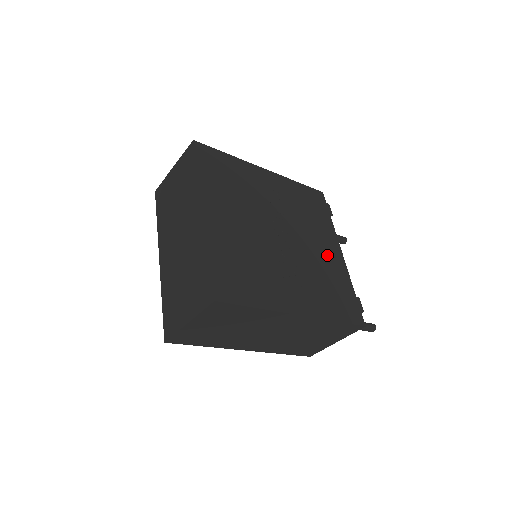
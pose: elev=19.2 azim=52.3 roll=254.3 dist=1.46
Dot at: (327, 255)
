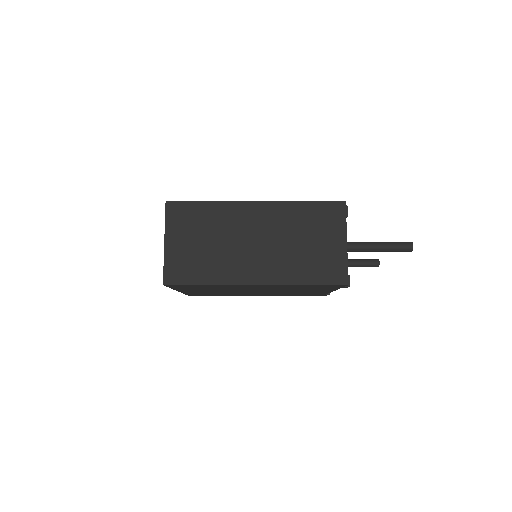
Dot at: occluded
